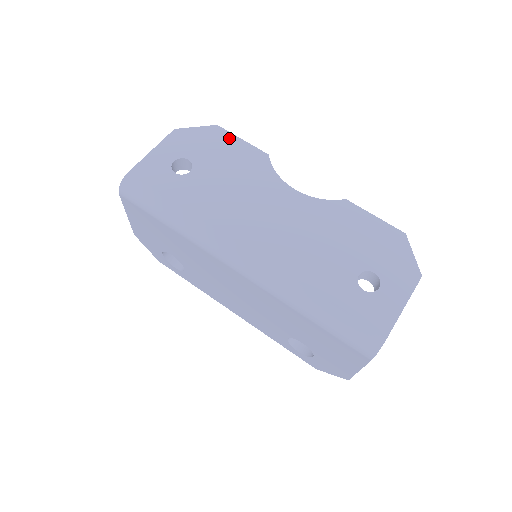
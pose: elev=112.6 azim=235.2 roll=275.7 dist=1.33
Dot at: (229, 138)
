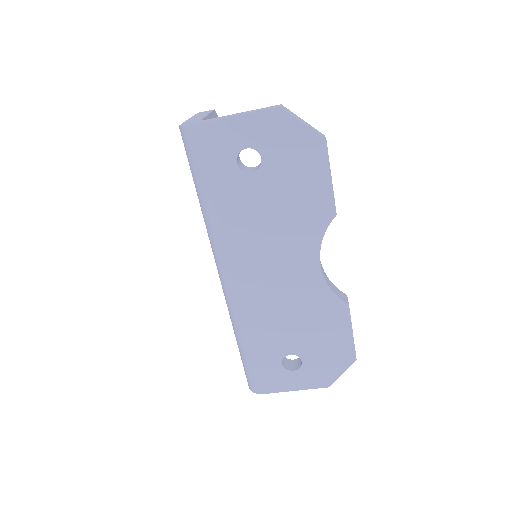
Dot at: (321, 166)
